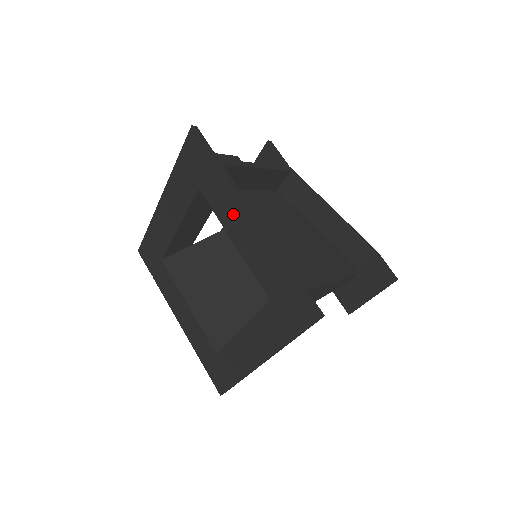
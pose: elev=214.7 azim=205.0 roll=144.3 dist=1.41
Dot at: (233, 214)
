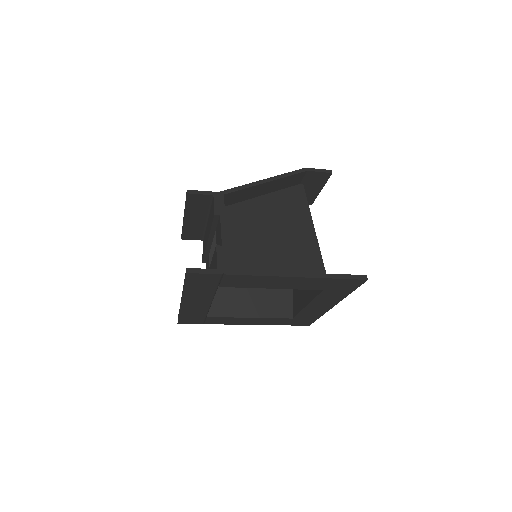
Dot at: (264, 282)
